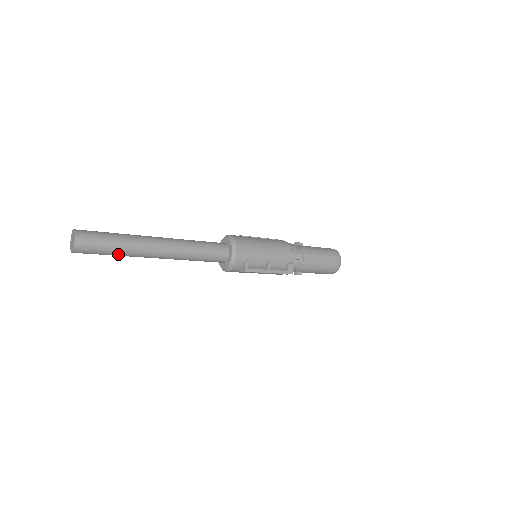
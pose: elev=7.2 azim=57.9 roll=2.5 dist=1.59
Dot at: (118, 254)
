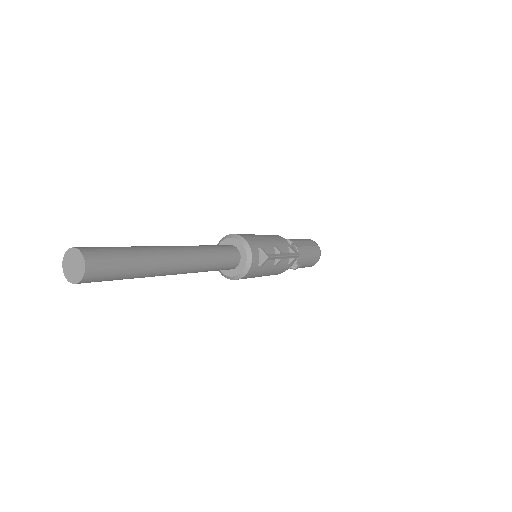
Dot at: (138, 269)
